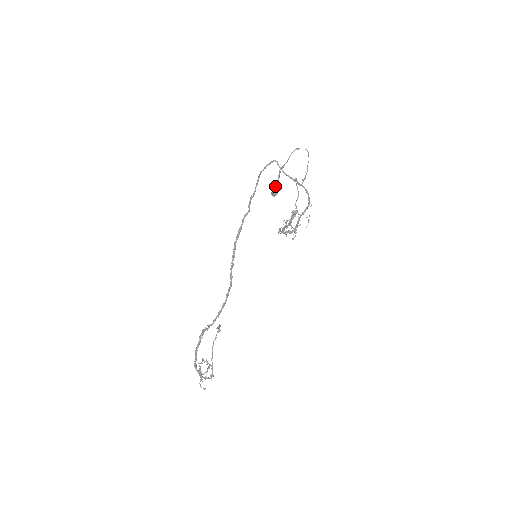
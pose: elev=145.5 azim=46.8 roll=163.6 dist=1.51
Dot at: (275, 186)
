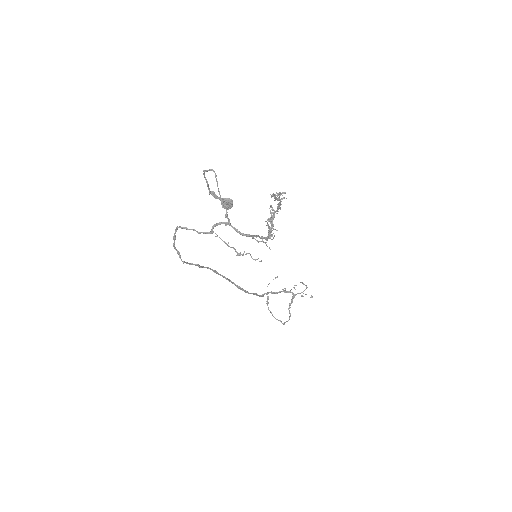
Dot at: (223, 201)
